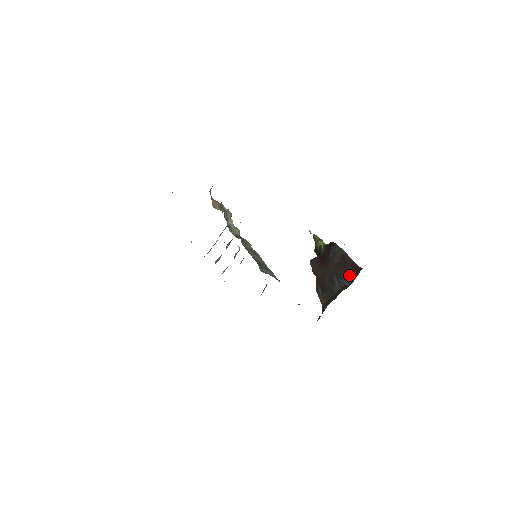
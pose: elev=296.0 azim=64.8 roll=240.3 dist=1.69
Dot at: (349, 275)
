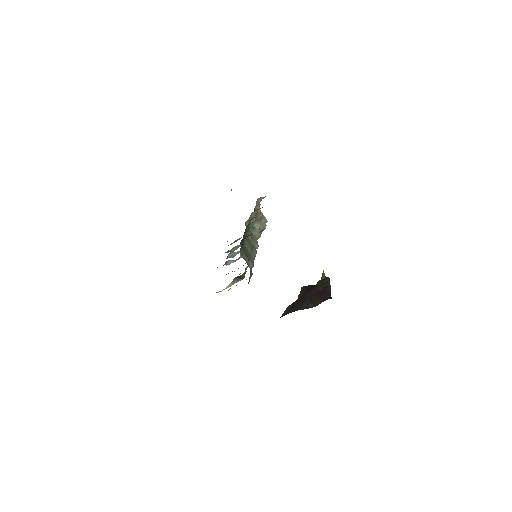
Dot at: (318, 301)
